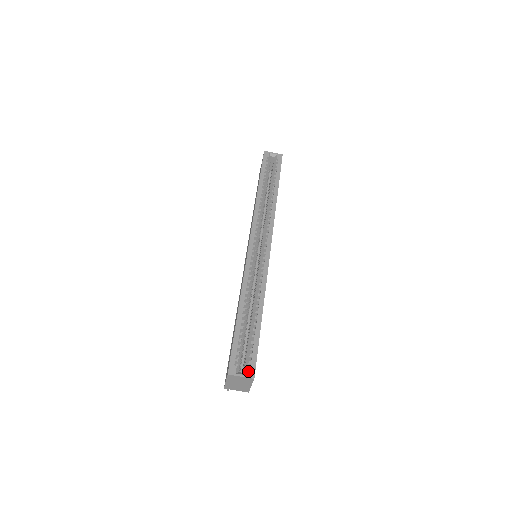
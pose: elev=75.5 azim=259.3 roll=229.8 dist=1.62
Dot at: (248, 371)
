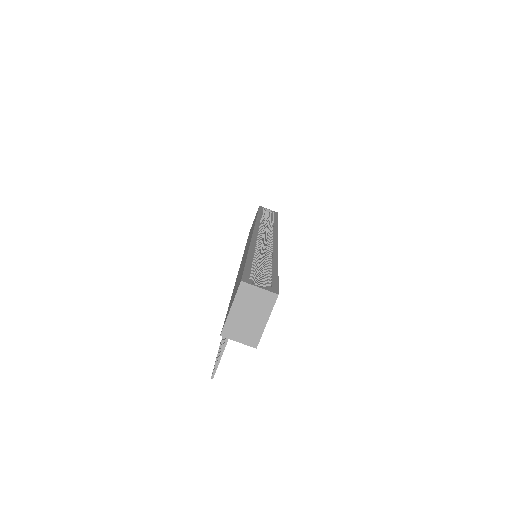
Dot at: (269, 287)
